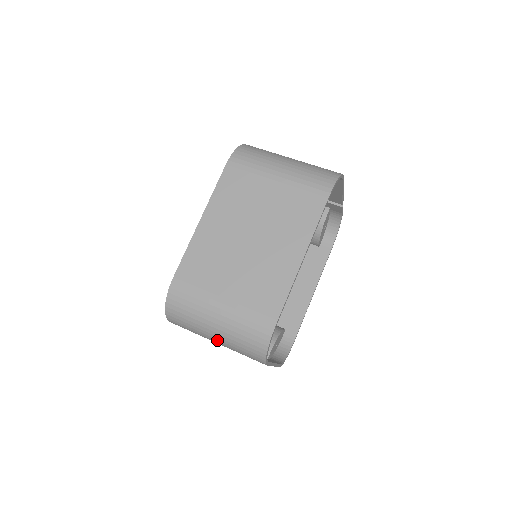
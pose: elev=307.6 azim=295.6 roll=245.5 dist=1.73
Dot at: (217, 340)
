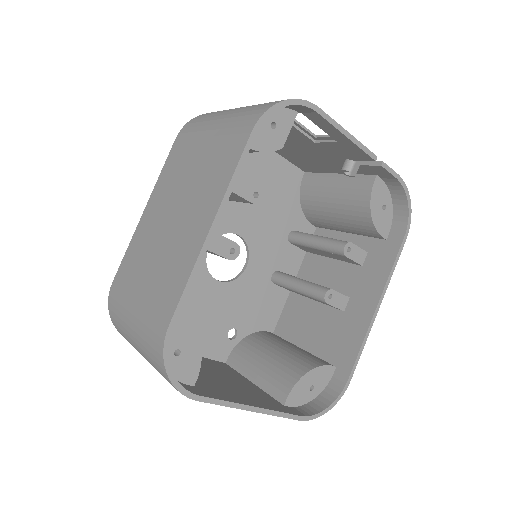
Dot at: occluded
